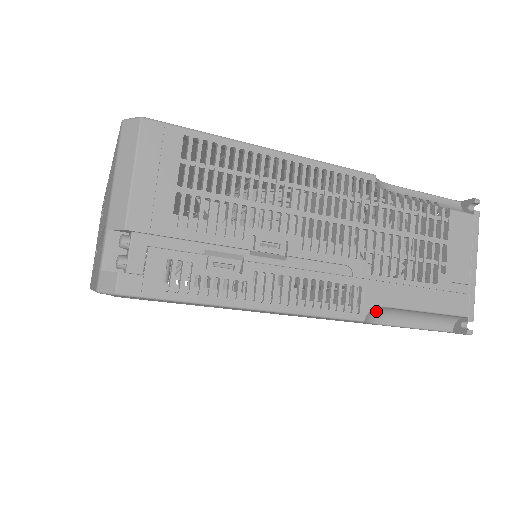
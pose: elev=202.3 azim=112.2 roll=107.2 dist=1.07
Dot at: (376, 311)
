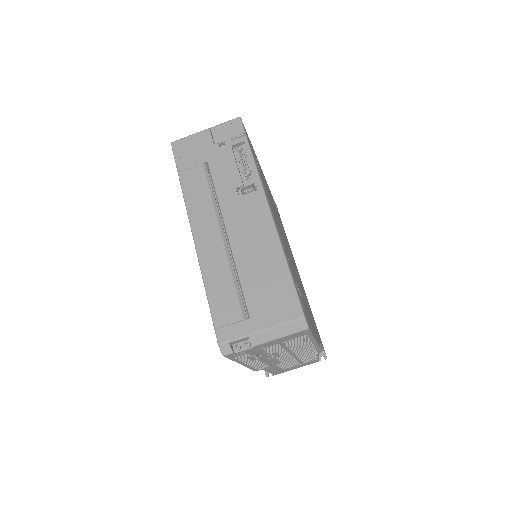
Dot at: occluded
